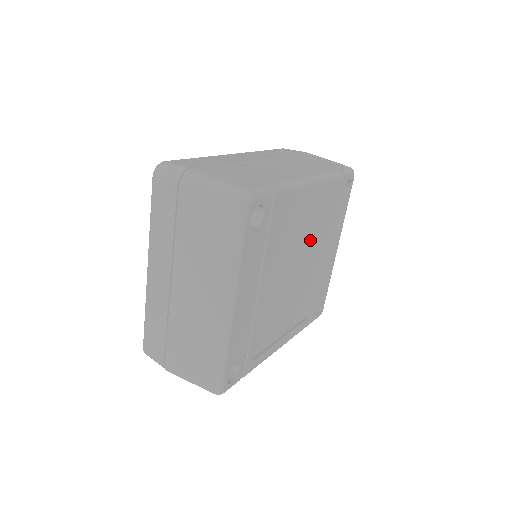
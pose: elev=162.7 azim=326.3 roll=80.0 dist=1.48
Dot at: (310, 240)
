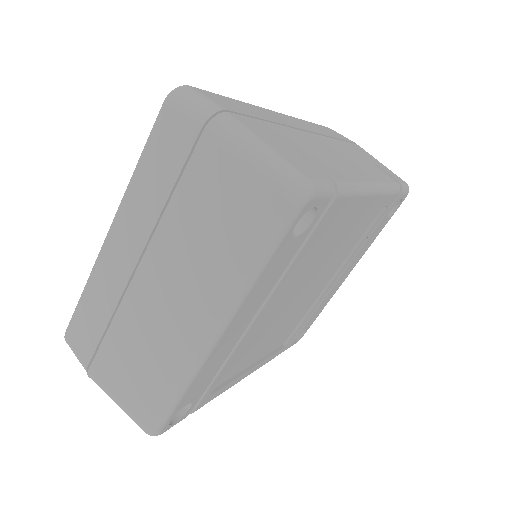
Dot at: (333, 260)
